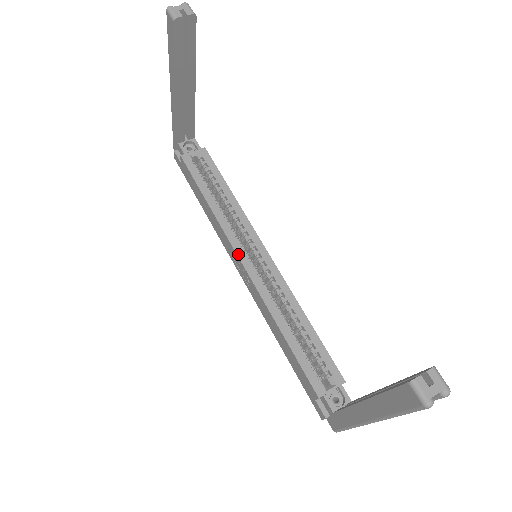
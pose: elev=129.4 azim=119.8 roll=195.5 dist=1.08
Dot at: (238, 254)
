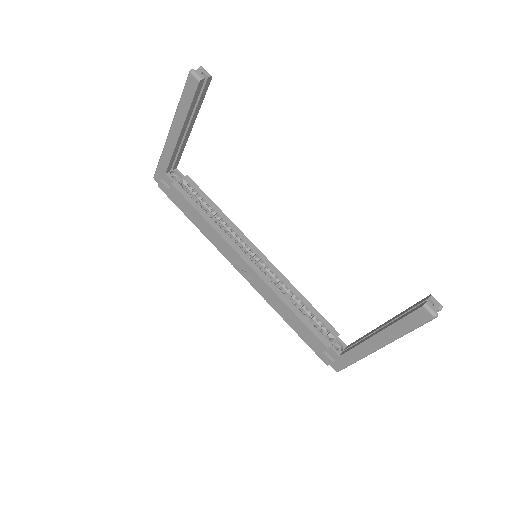
Dot at: (242, 257)
